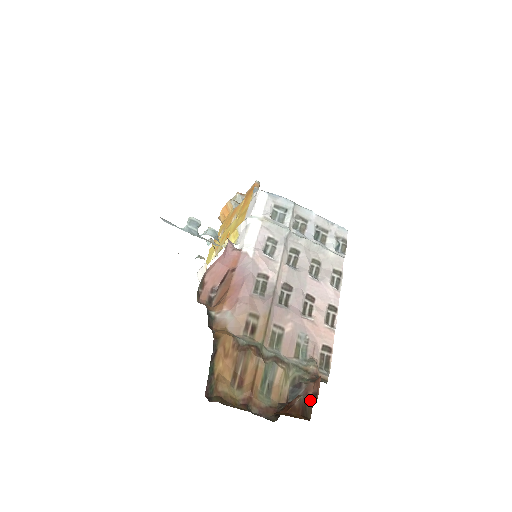
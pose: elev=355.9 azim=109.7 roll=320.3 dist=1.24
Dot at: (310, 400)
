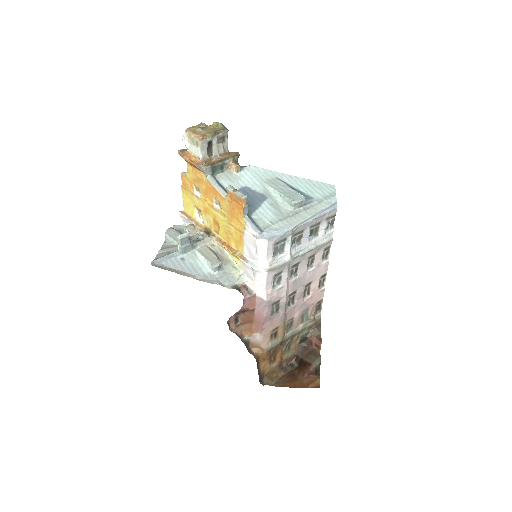
Dot at: (319, 365)
